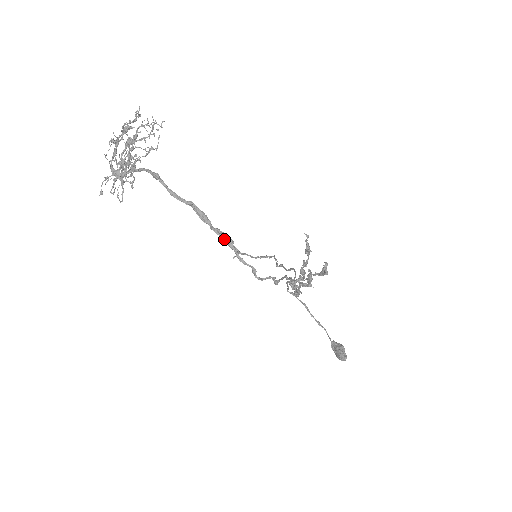
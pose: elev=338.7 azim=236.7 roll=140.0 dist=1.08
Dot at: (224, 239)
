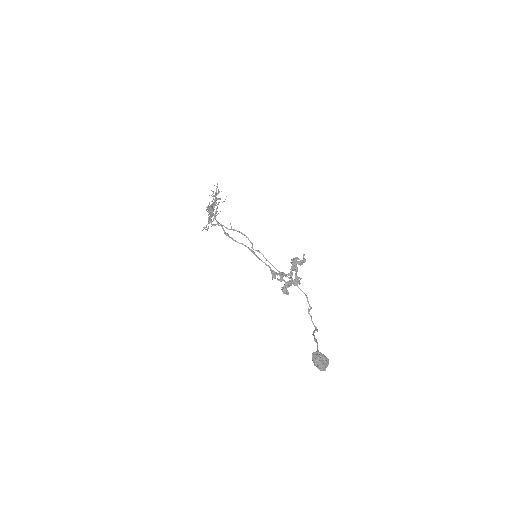
Dot at: (210, 213)
